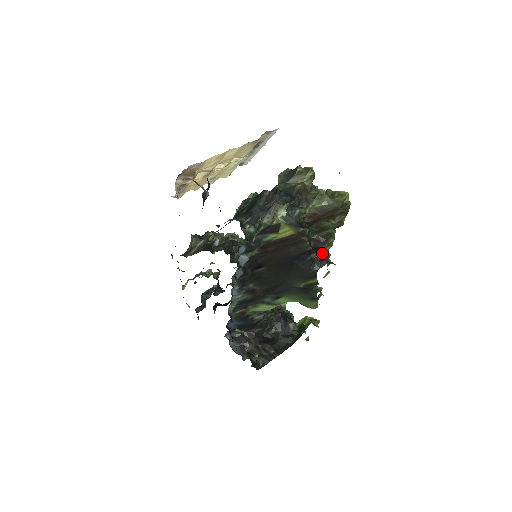
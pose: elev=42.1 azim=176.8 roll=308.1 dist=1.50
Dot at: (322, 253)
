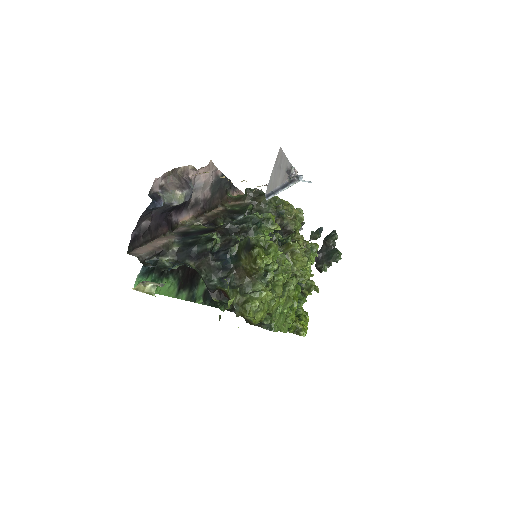
Dot at: occluded
